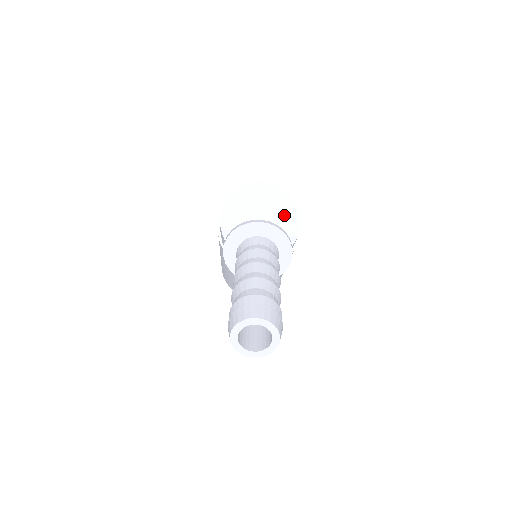
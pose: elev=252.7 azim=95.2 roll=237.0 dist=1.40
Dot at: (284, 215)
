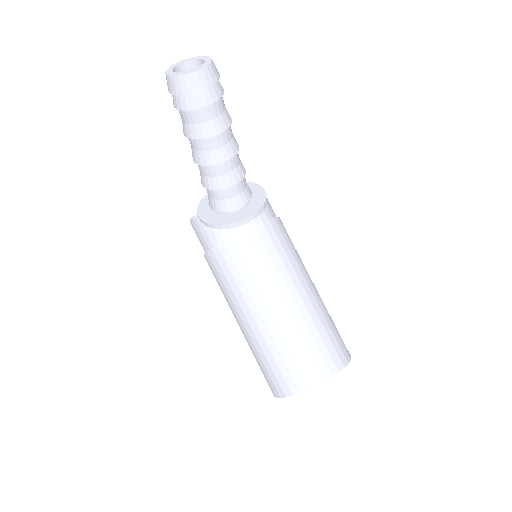
Dot at: occluded
